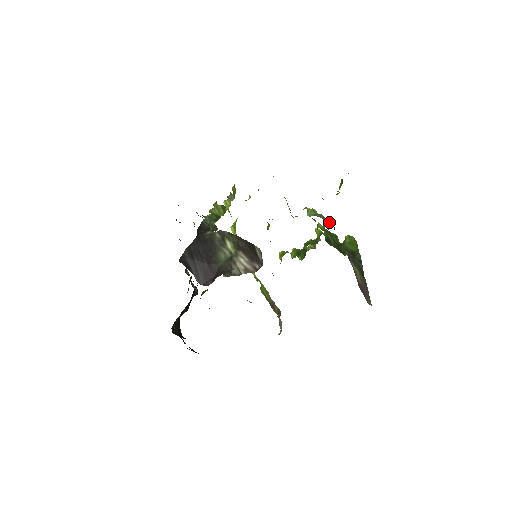
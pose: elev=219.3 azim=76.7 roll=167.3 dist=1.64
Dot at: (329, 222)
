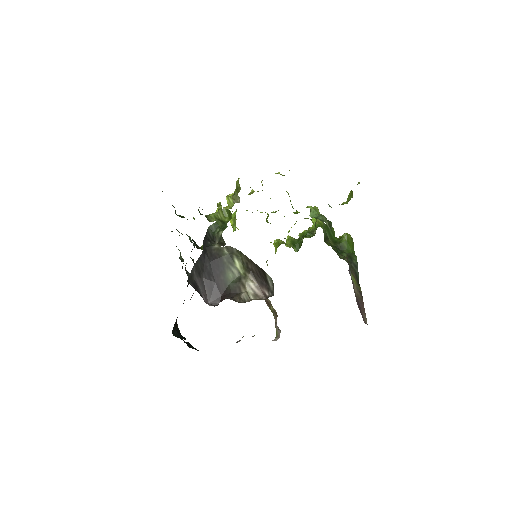
Dot at: (330, 224)
